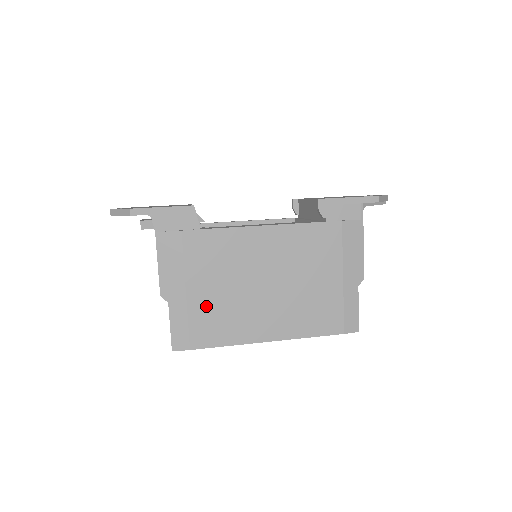
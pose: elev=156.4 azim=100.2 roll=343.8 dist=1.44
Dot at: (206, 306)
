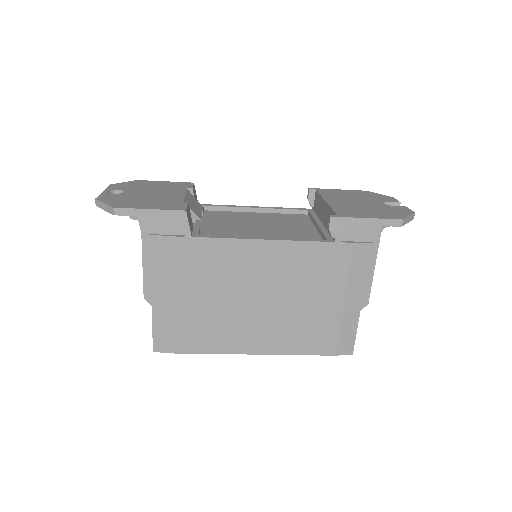
Dot at: (191, 314)
